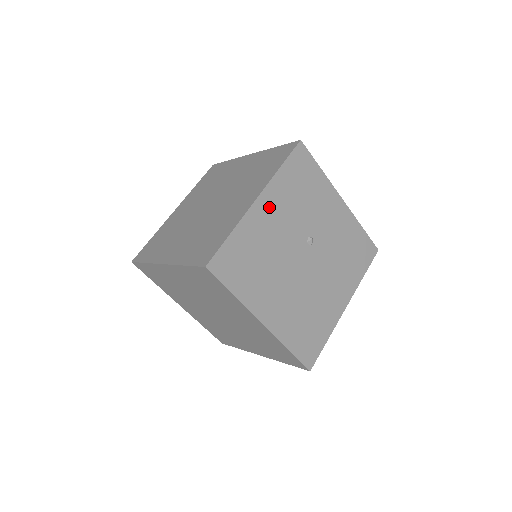
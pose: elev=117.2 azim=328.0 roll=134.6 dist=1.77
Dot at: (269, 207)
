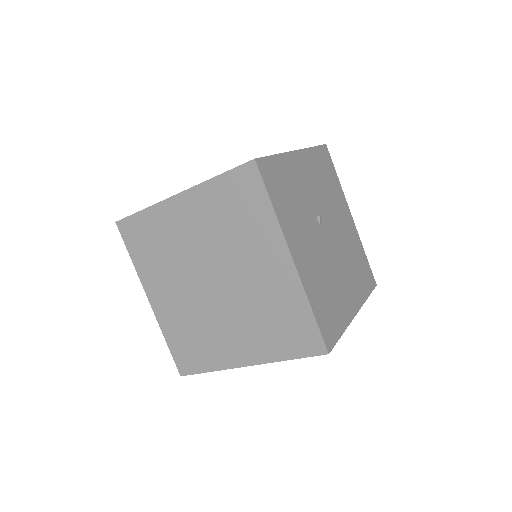
Dot at: (298, 248)
